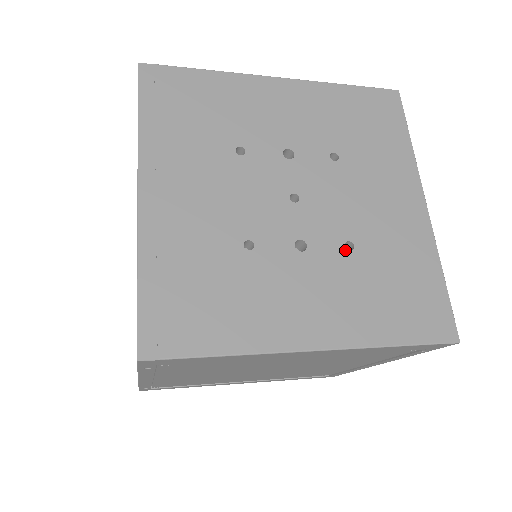
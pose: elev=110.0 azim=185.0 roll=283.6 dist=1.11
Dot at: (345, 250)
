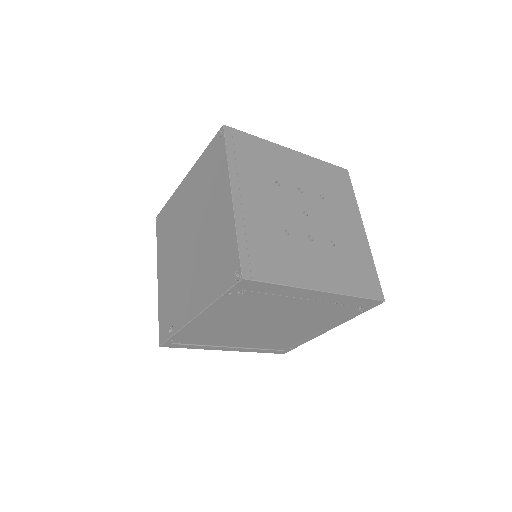
Dot at: (331, 245)
